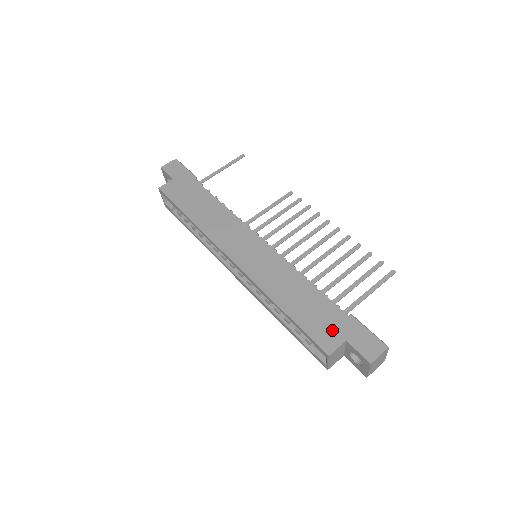
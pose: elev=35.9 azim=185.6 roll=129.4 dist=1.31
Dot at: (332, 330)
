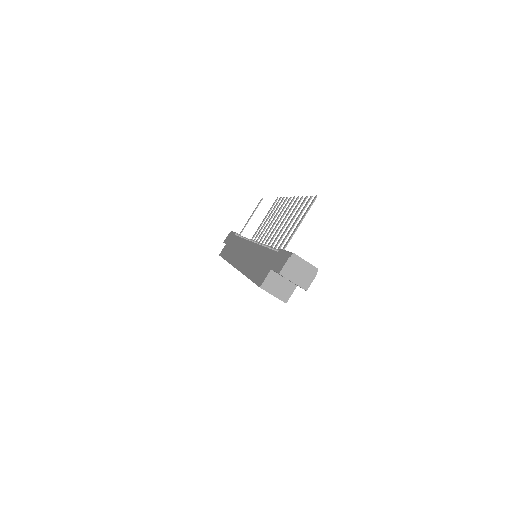
Dot at: (266, 268)
